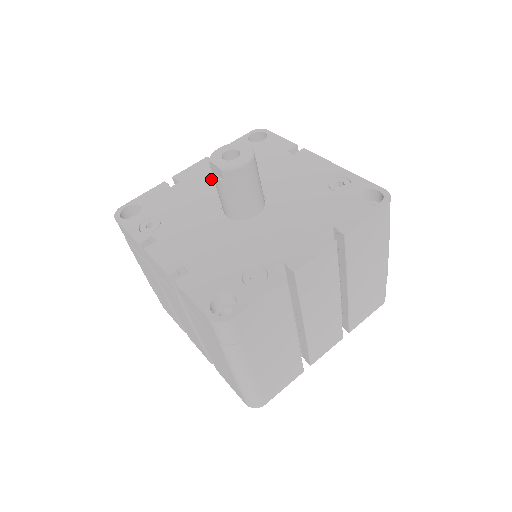
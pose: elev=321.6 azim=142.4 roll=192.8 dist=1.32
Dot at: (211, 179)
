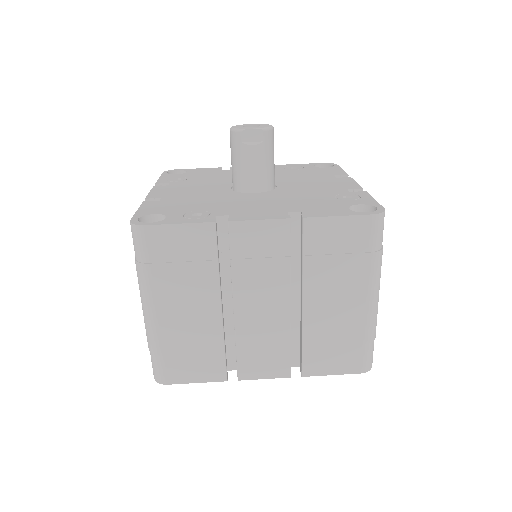
Dot at: (191, 189)
